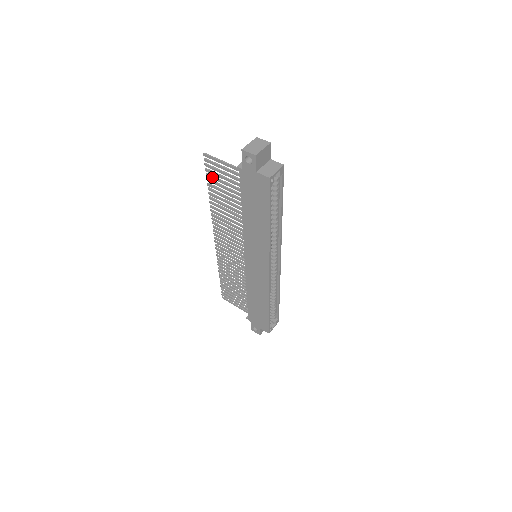
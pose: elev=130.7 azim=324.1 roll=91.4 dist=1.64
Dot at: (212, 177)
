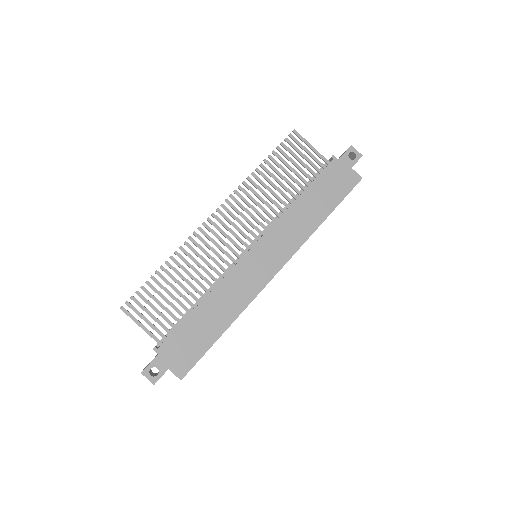
Dot at: (284, 152)
